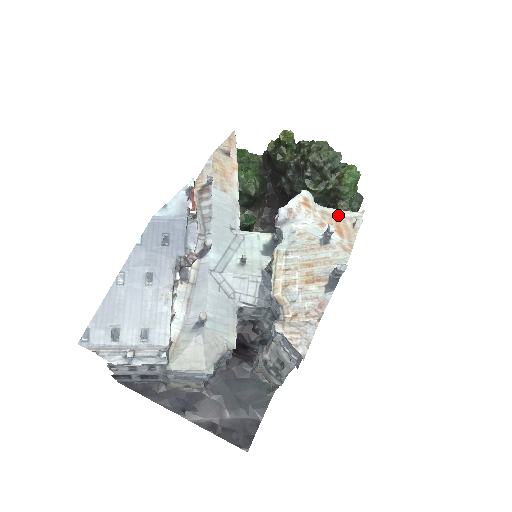
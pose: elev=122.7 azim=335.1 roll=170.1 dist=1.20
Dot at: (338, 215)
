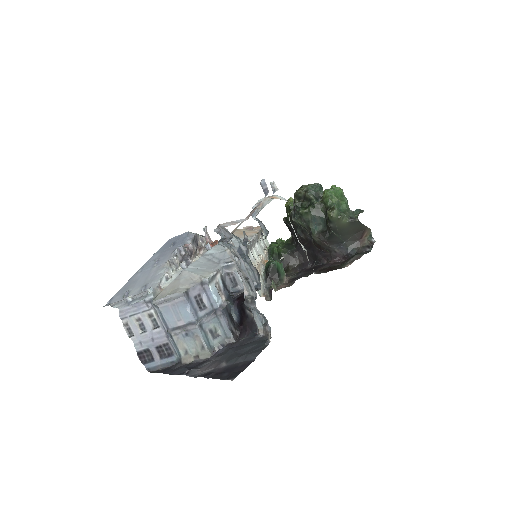
Dot at: occluded
